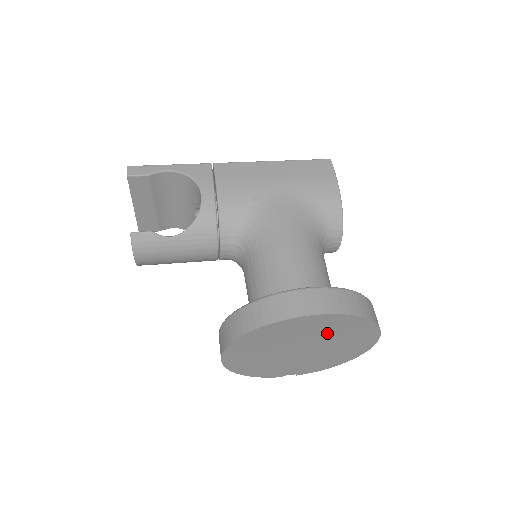
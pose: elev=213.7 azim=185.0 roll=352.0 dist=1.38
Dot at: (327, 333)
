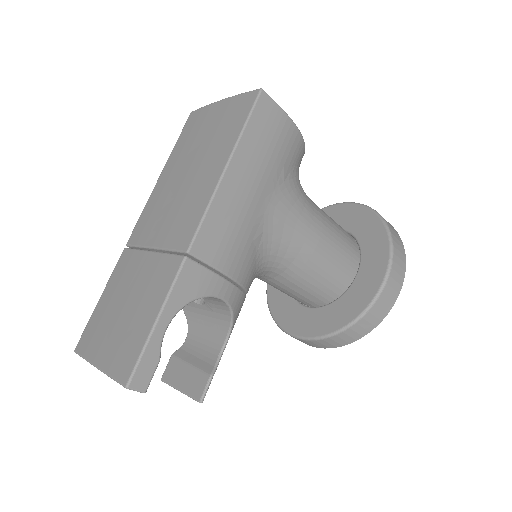
Dot at: occluded
